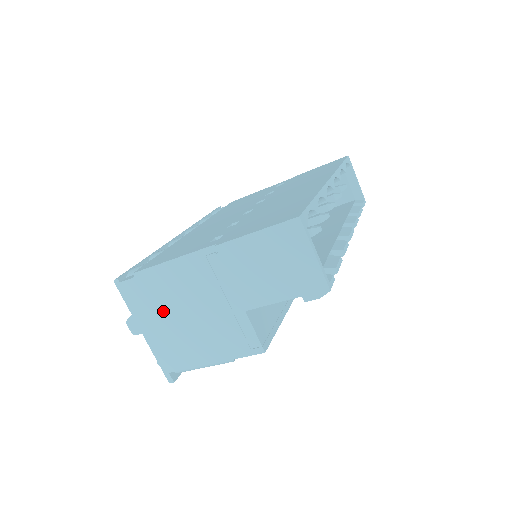
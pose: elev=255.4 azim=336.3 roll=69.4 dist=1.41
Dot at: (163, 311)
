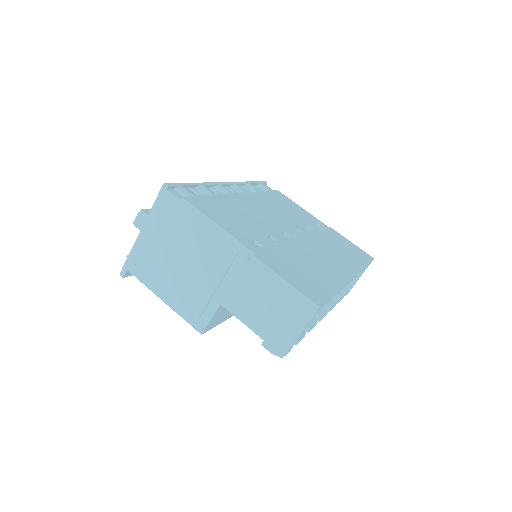
Dot at: (172, 239)
